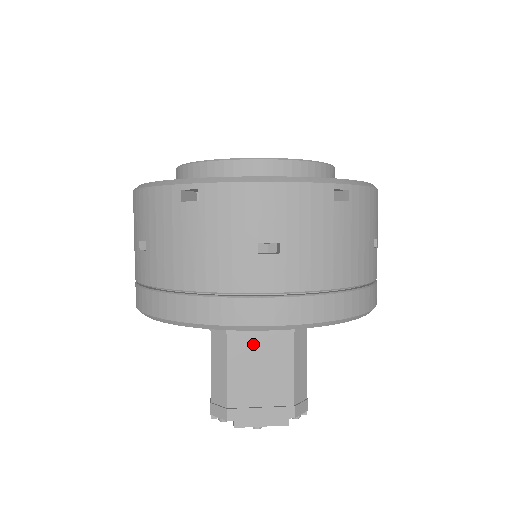
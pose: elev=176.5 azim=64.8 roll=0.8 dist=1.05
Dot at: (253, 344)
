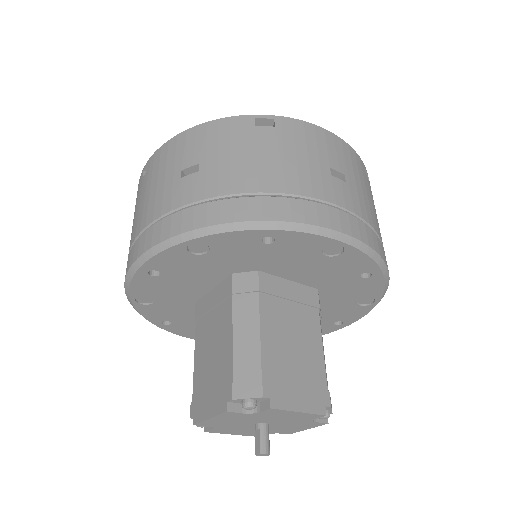
Dot at: (284, 310)
